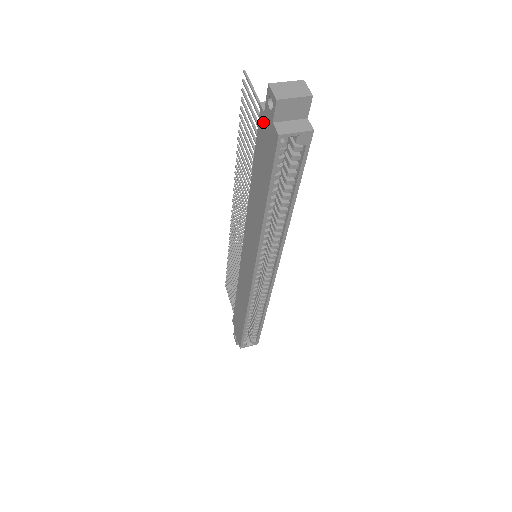
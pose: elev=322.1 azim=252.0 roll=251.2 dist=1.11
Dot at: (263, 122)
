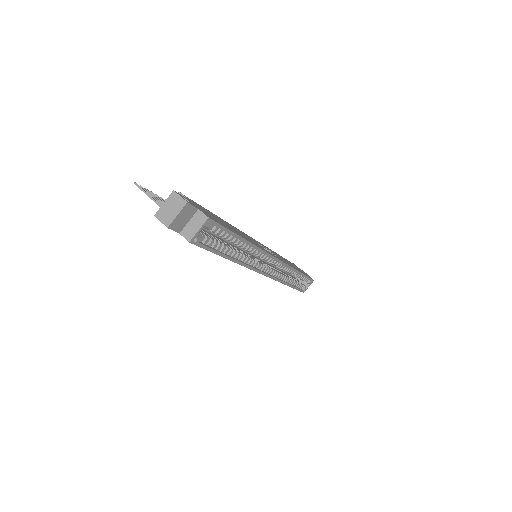
Dot at: occluded
